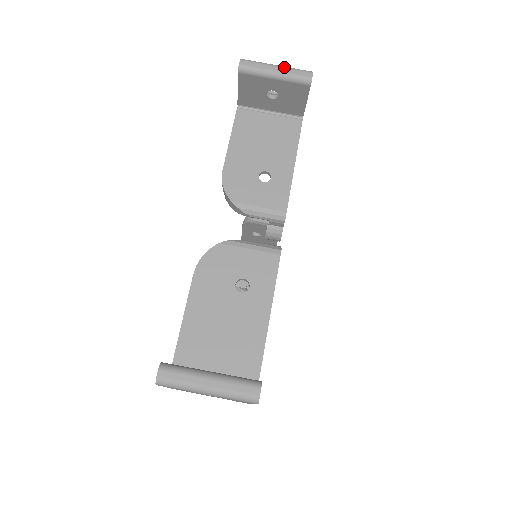
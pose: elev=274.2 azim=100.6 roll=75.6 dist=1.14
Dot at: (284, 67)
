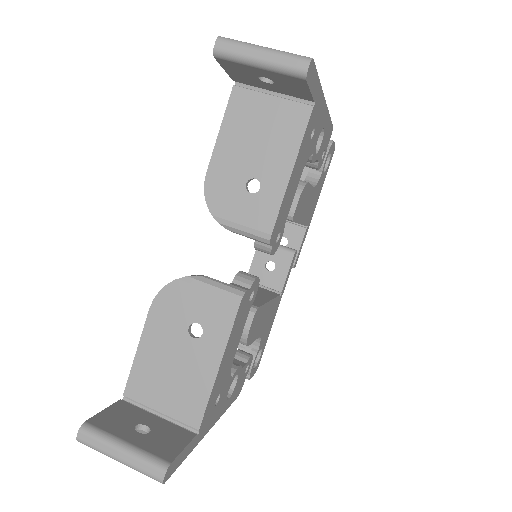
Dot at: (272, 52)
